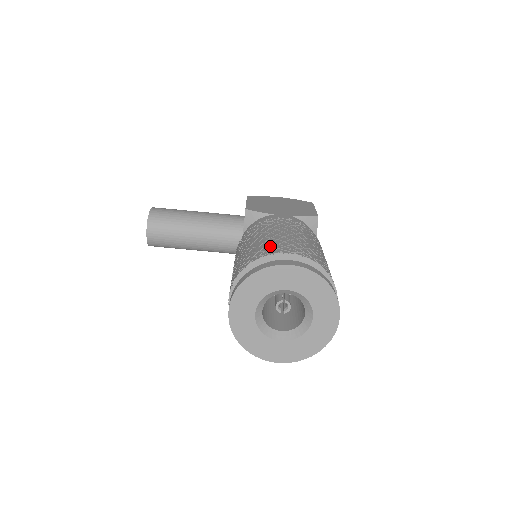
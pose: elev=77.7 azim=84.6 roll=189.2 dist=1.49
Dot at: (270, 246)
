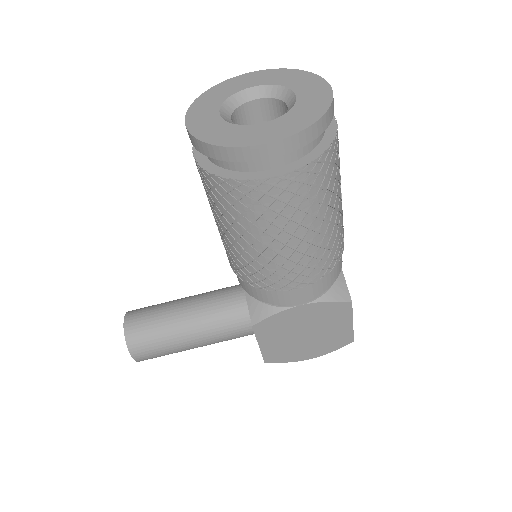
Dot at: occluded
